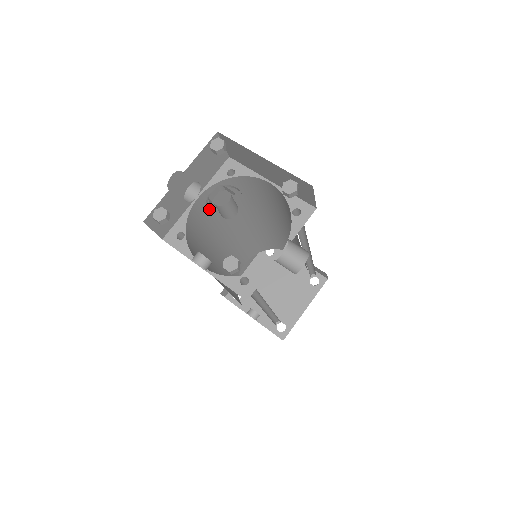
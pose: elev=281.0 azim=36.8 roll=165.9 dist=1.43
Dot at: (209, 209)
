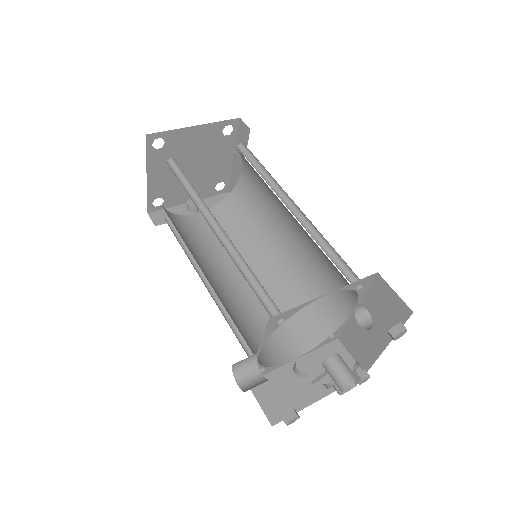
Dot at: occluded
